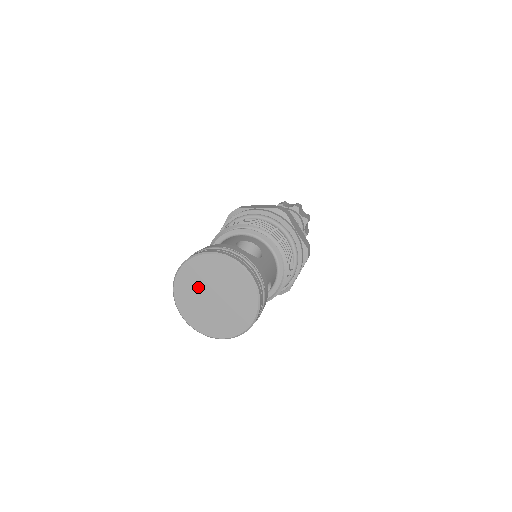
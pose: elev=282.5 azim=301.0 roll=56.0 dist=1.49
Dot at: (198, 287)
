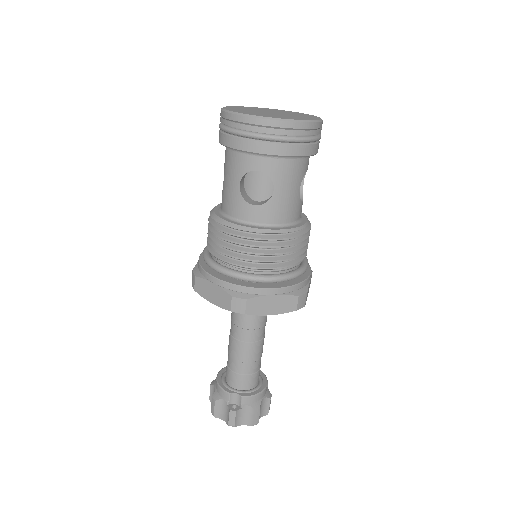
Dot at: (251, 110)
